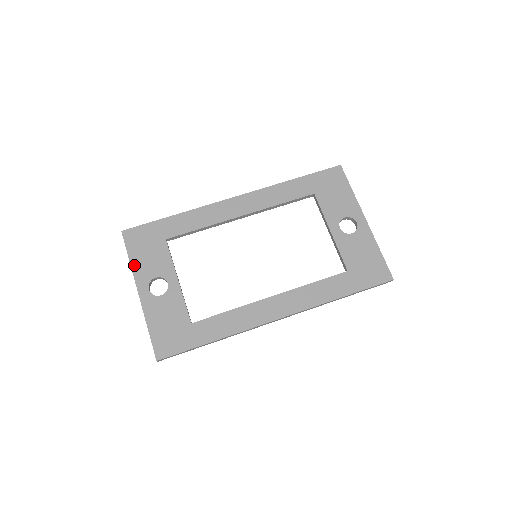
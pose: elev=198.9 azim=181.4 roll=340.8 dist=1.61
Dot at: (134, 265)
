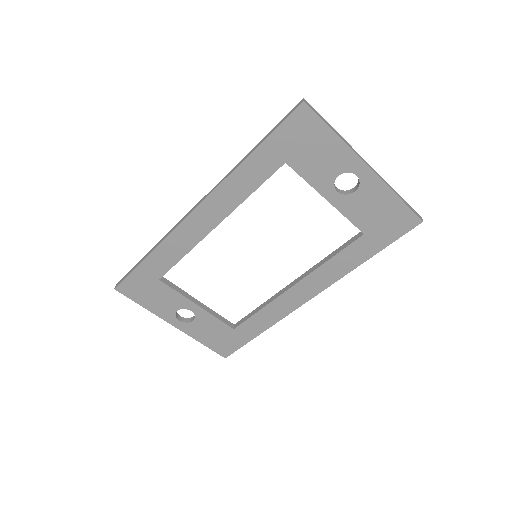
Dot at: (151, 309)
